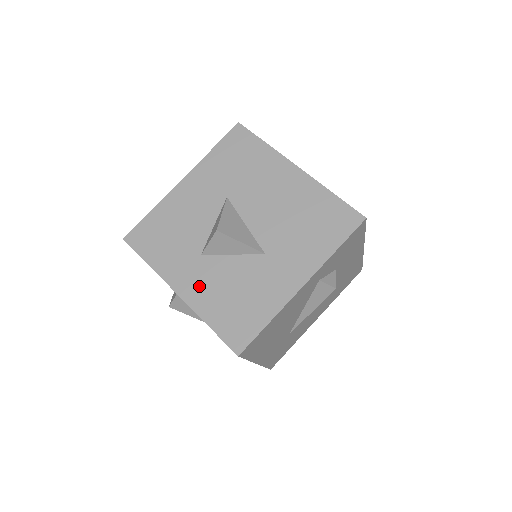
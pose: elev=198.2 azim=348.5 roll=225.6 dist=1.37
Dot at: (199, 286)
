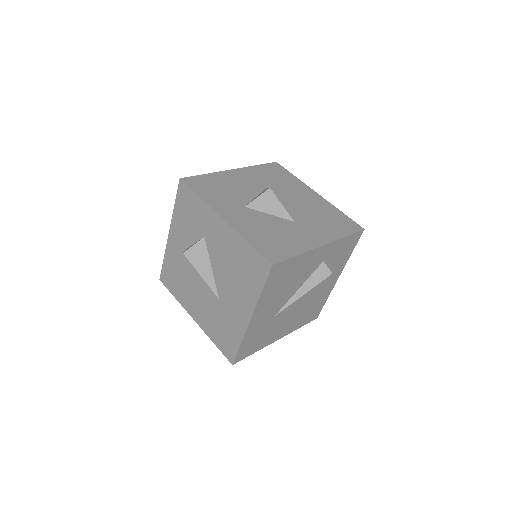
Dot at: (242, 220)
